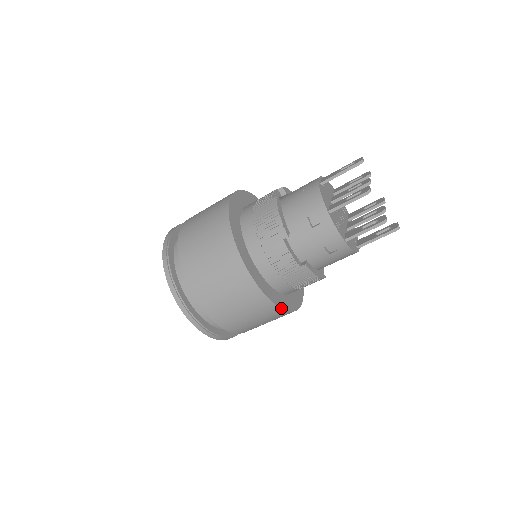
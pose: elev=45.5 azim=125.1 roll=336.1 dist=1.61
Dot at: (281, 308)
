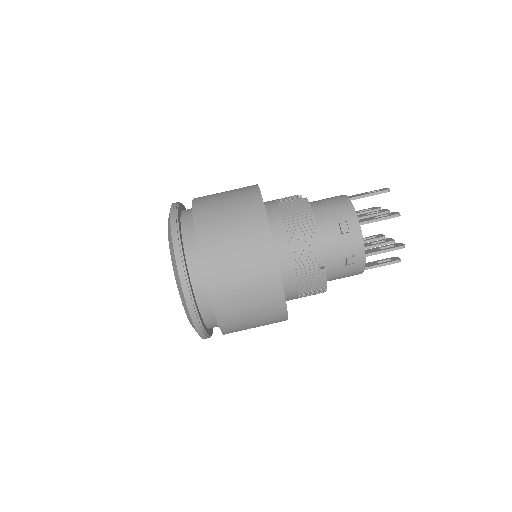
Dot at: occluded
